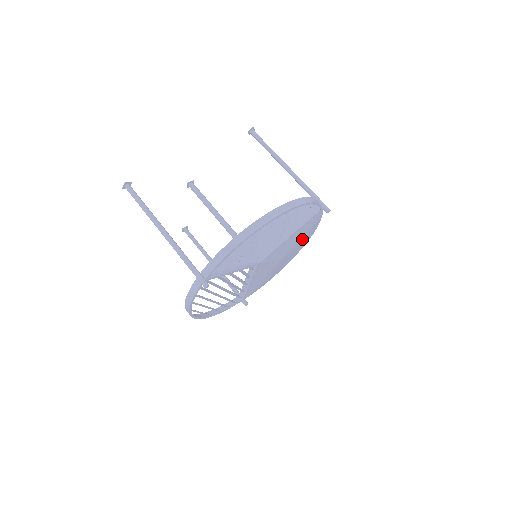
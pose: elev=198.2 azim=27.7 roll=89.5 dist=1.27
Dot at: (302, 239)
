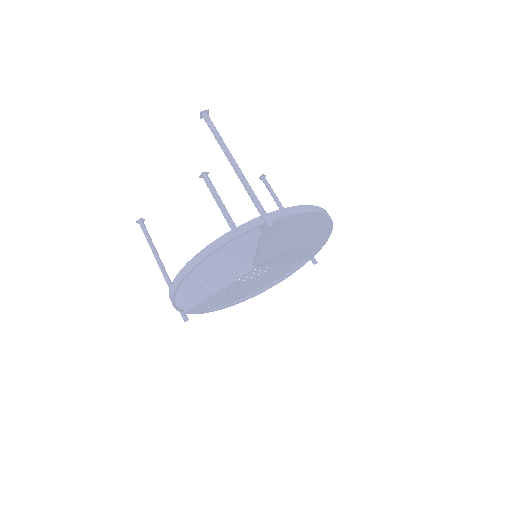
Dot at: (298, 228)
